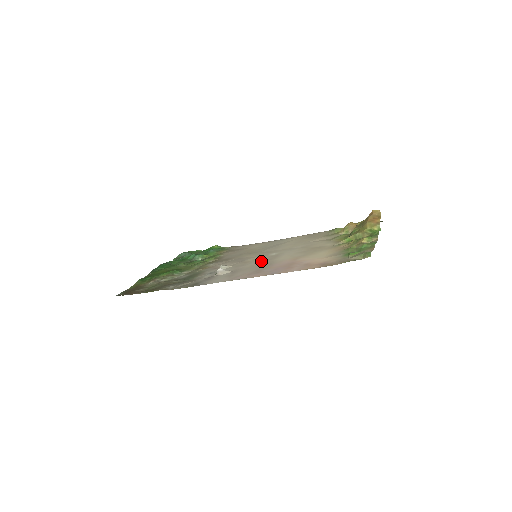
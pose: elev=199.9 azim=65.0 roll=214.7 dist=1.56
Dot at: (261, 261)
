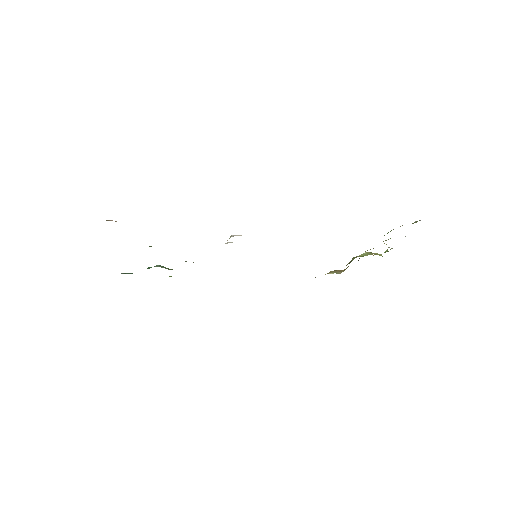
Dot at: occluded
